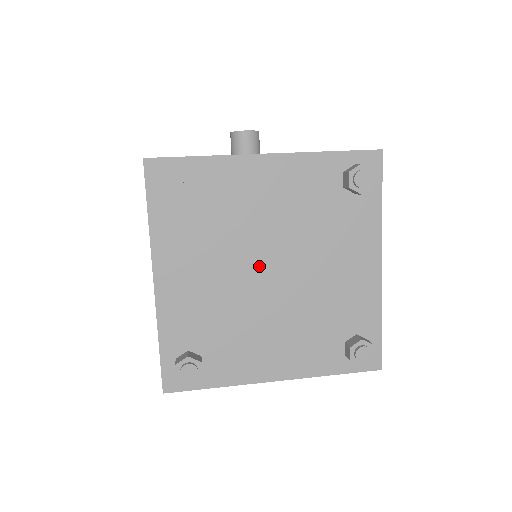
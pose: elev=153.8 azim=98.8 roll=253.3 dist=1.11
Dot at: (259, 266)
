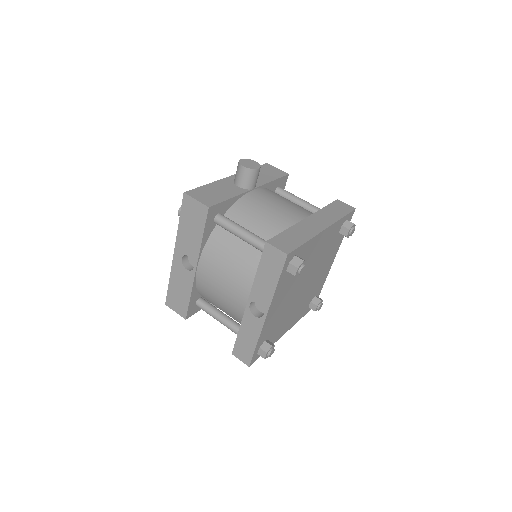
Dot at: (302, 285)
